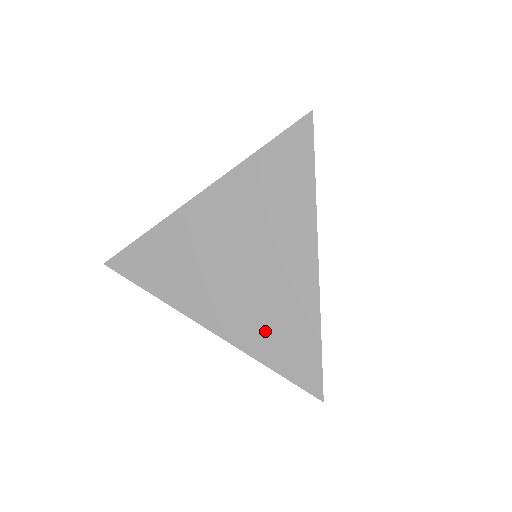
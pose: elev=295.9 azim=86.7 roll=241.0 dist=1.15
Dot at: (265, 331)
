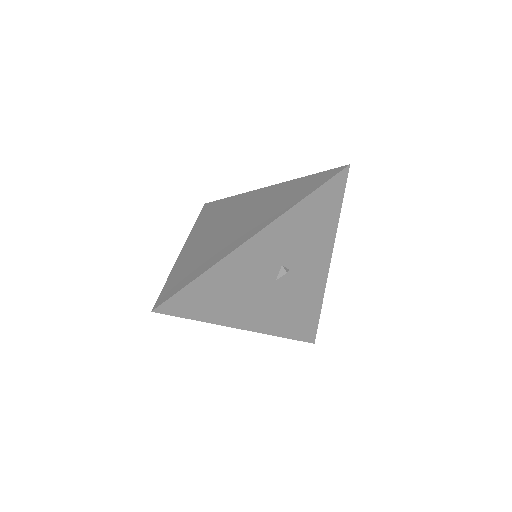
Dot at: (283, 202)
